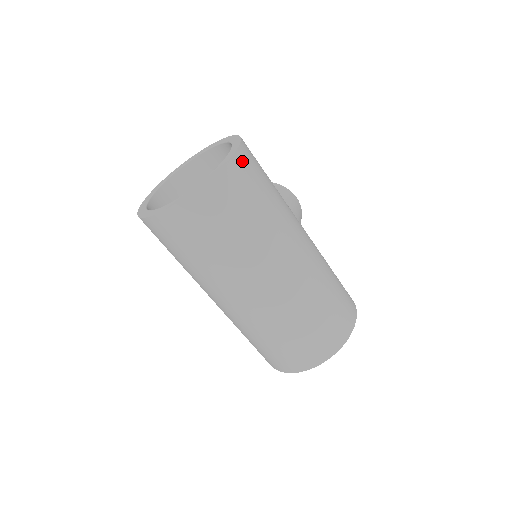
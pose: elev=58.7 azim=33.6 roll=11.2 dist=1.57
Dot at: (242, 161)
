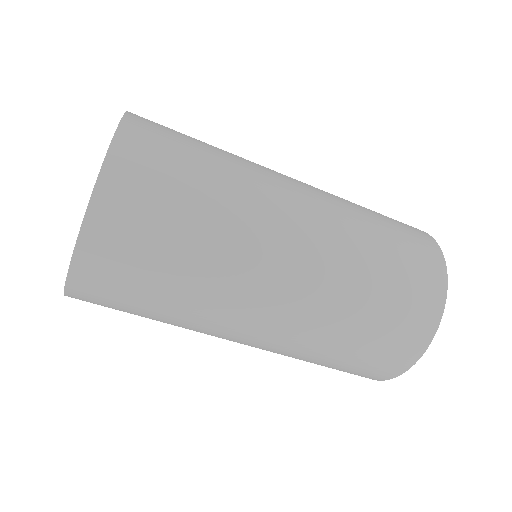
Dot at: (143, 119)
